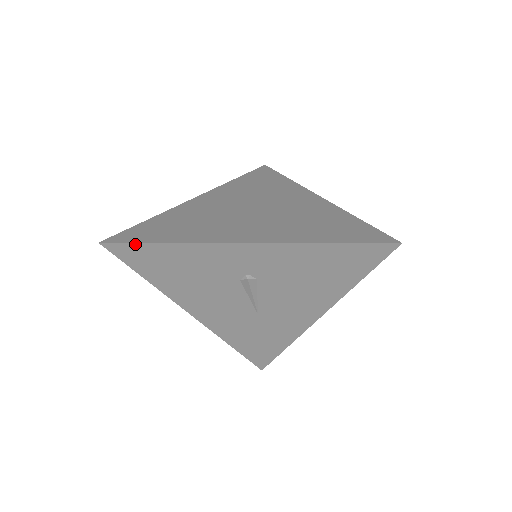
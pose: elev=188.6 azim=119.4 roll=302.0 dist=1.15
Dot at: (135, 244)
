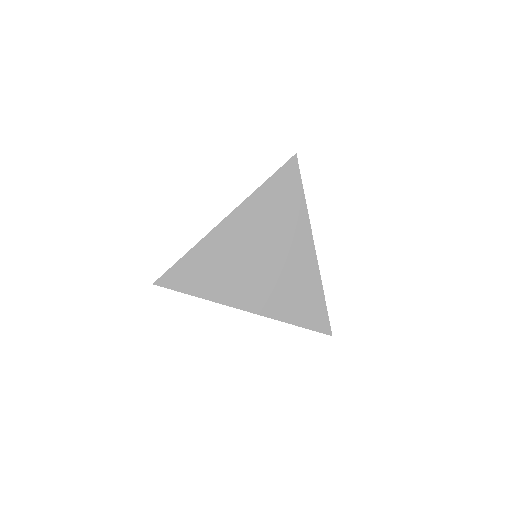
Dot at: (177, 290)
